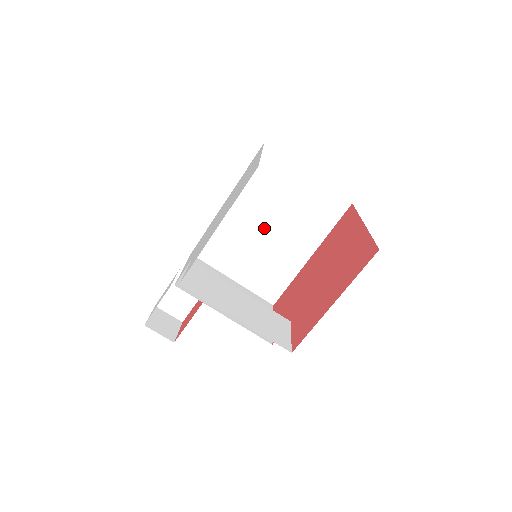
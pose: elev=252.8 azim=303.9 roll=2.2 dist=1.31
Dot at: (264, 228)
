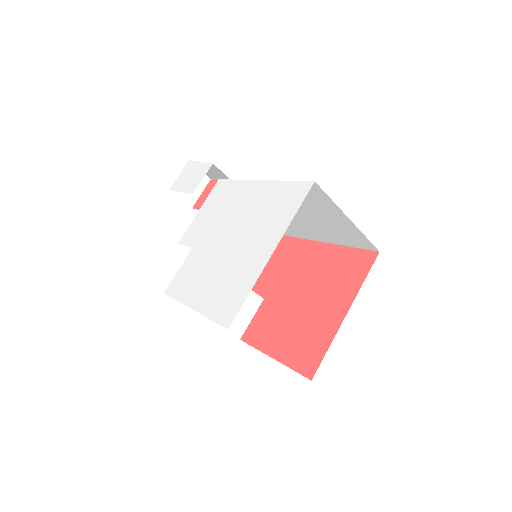
Dot at: occluded
